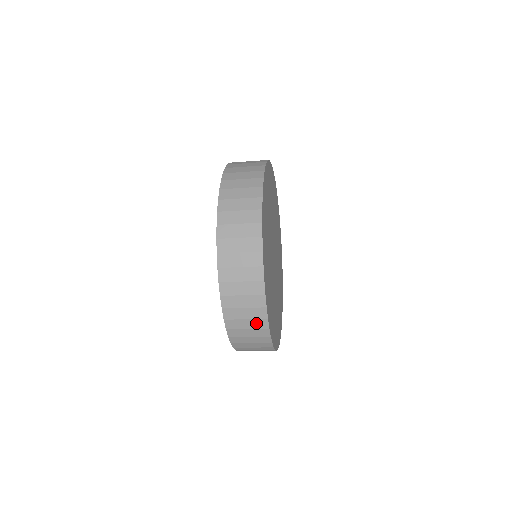
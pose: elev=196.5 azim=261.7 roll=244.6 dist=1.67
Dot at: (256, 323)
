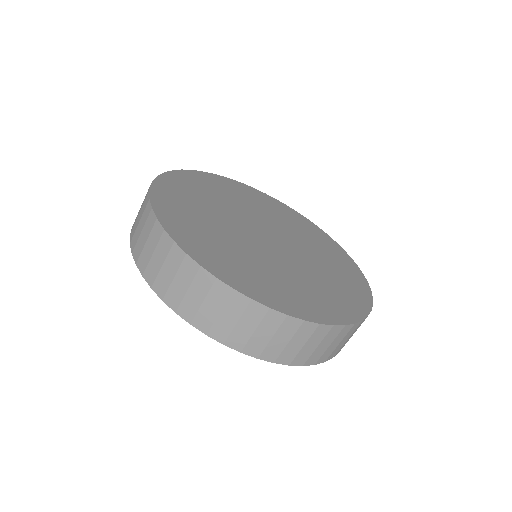
Dot at: (173, 260)
